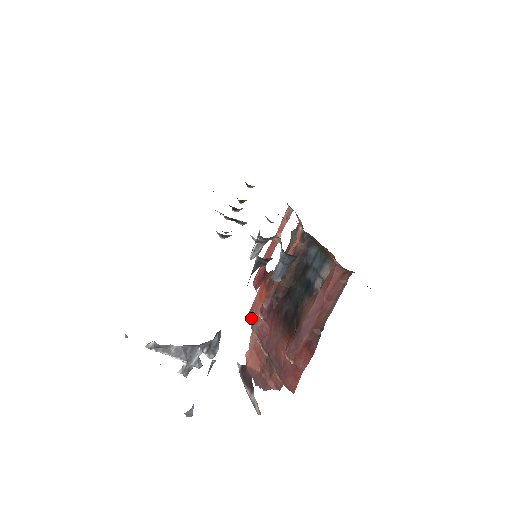
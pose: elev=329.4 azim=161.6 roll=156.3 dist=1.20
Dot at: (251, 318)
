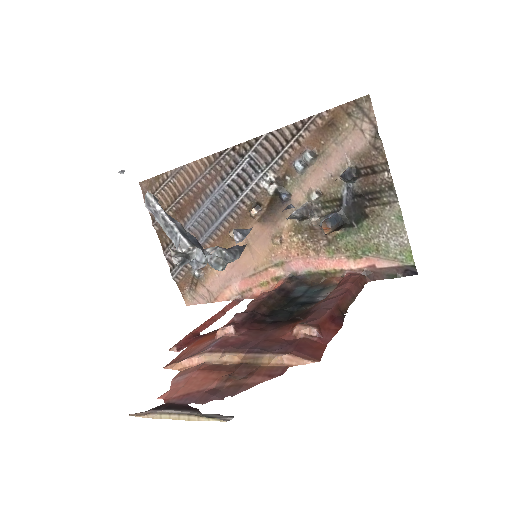
Dot at: (179, 360)
